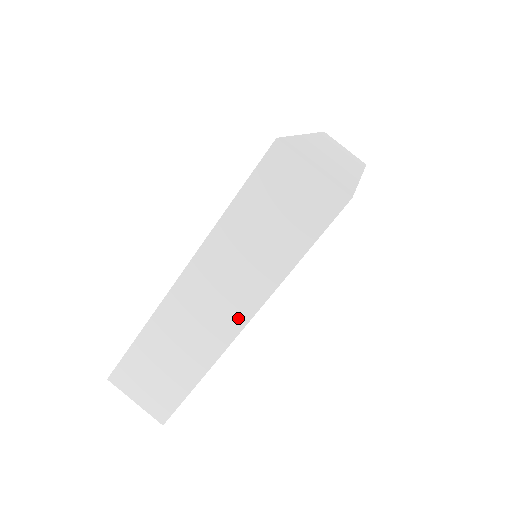
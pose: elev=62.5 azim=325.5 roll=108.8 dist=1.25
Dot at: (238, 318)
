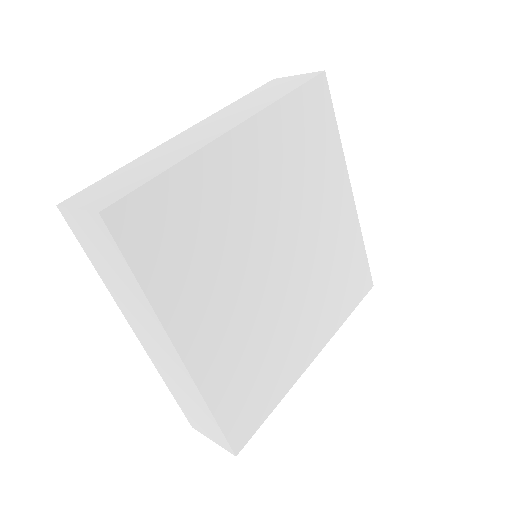
Dot at: (172, 351)
